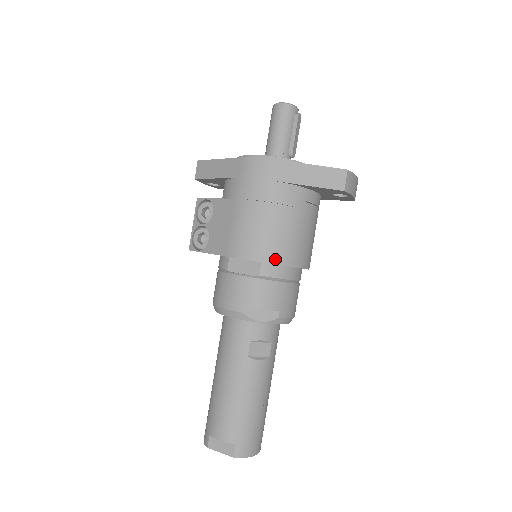
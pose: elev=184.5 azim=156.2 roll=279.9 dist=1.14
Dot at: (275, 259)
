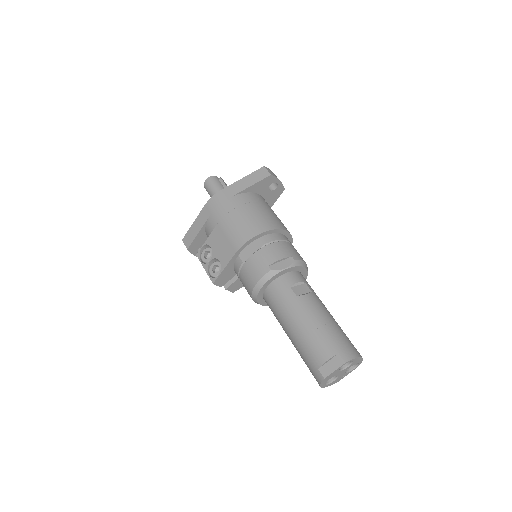
Dot at: (264, 229)
